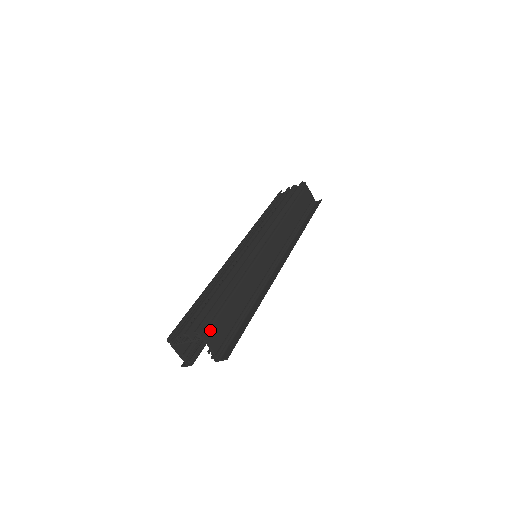
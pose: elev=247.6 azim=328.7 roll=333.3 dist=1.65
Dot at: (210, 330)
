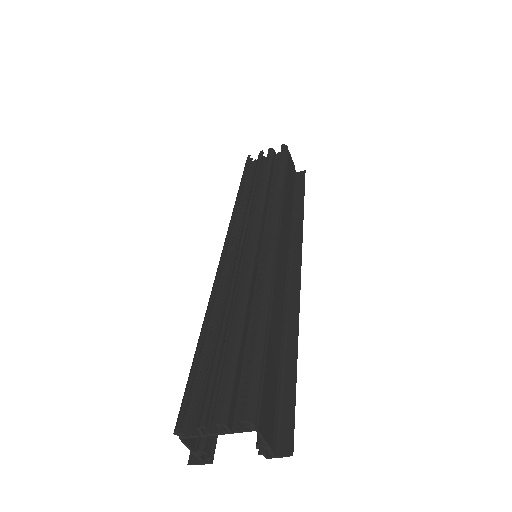
Dot at: (261, 409)
